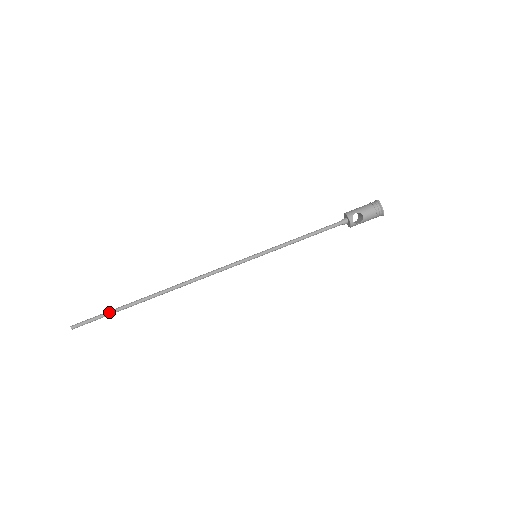
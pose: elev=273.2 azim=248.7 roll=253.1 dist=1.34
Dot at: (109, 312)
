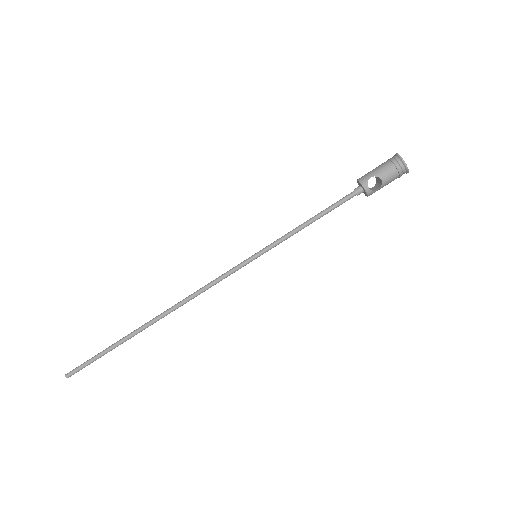
Dot at: (102, 352)
